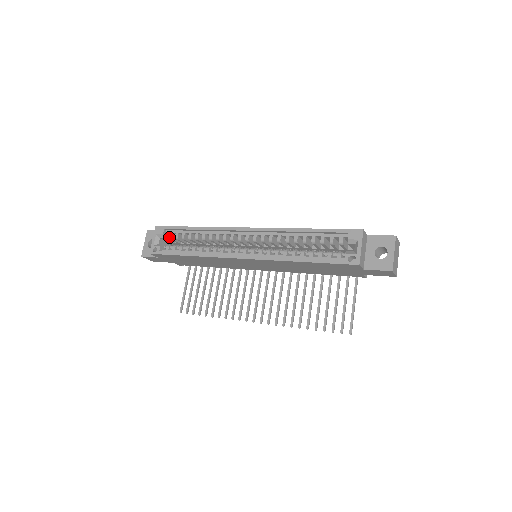
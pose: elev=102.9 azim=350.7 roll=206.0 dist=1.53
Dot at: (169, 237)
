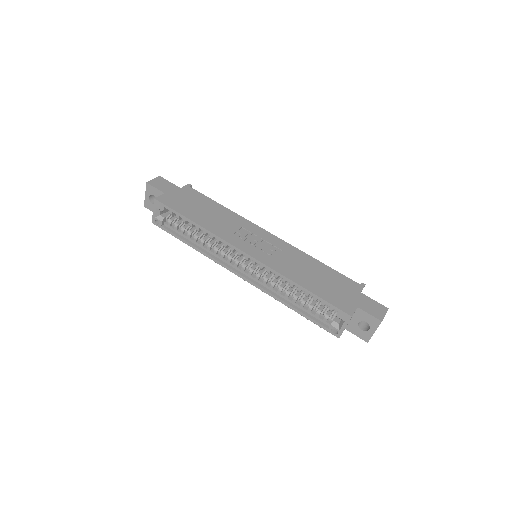
Dot at: (170, 214)
